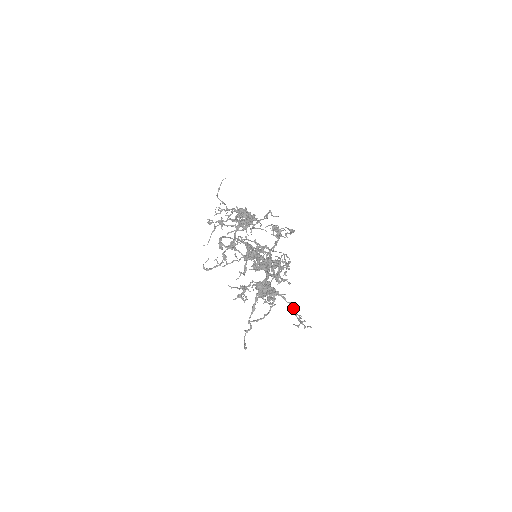
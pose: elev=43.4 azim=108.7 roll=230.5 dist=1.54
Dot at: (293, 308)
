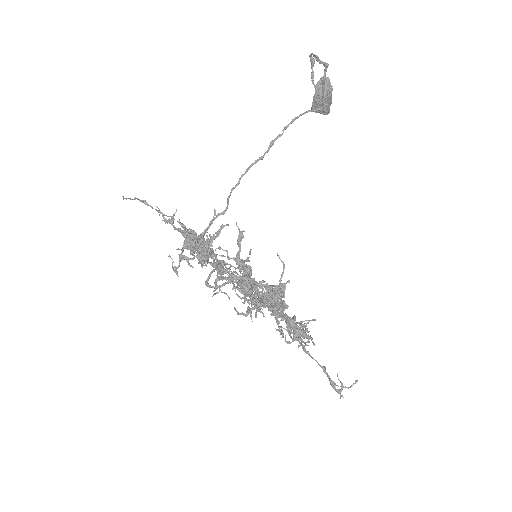
Dot at: occluded
